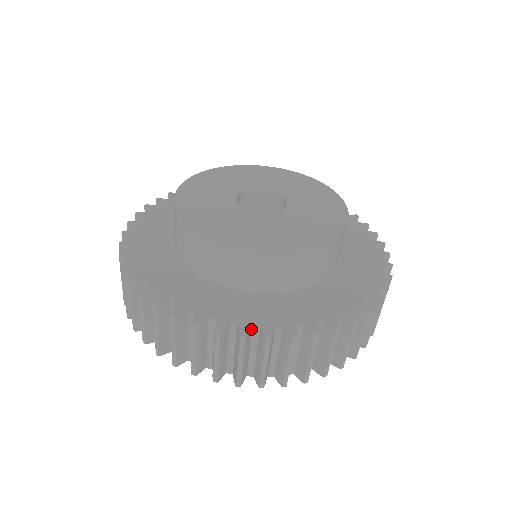
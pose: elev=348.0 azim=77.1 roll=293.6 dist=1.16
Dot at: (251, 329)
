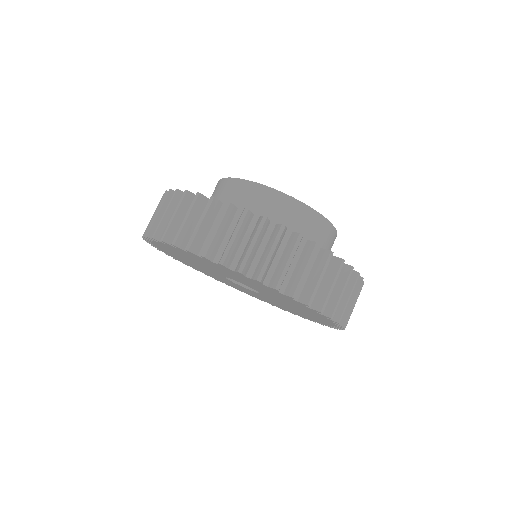
Dot at: occluded
